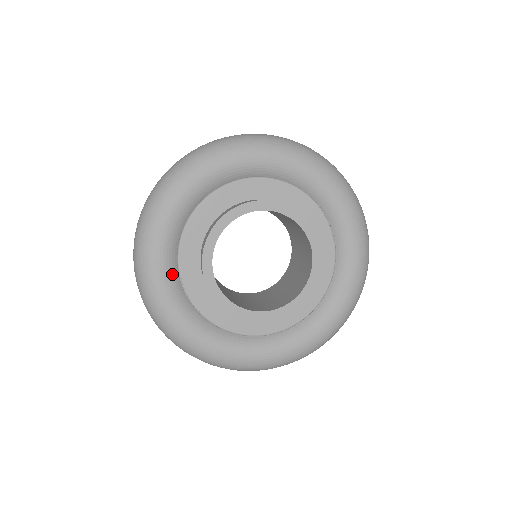
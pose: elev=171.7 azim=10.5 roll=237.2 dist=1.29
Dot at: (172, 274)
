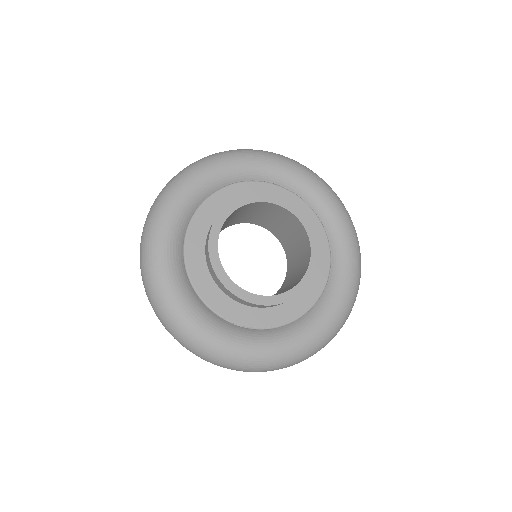
Dot at: (217, 322)
